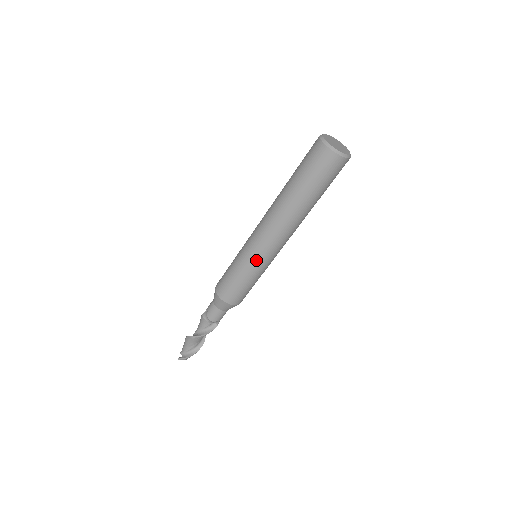
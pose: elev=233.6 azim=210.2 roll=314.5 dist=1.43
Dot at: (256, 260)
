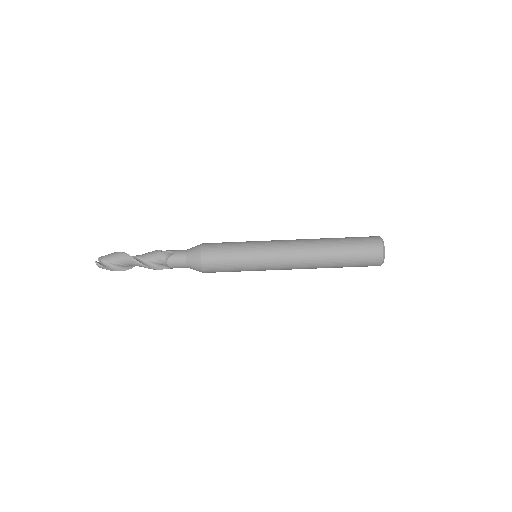
Dot at: (262, 262)
